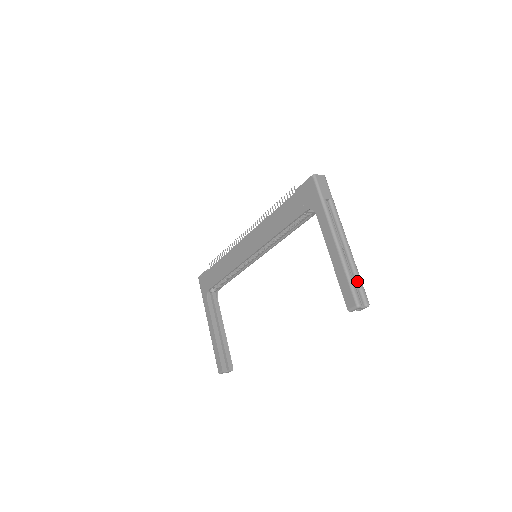
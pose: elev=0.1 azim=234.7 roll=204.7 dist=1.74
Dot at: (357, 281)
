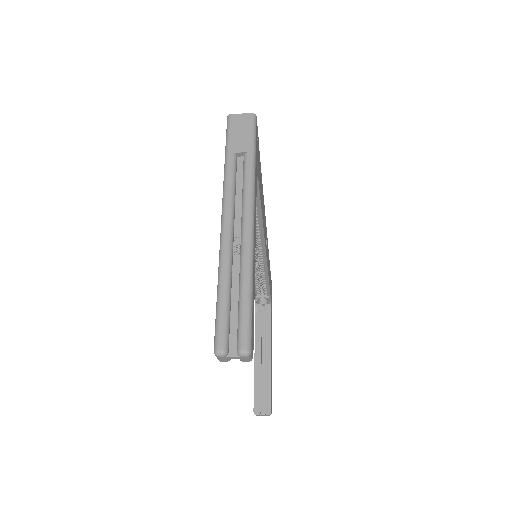
Dot at: (239, 303)
